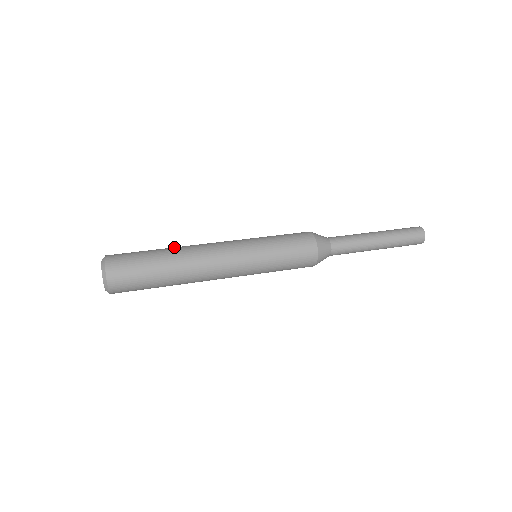
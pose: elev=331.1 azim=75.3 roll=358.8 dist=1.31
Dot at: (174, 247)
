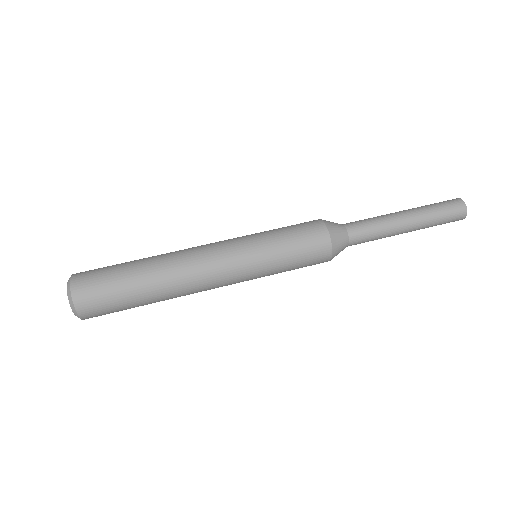
Dot at: (154, 257)
